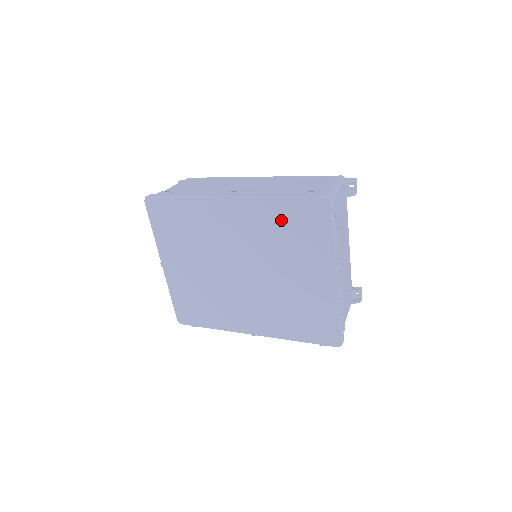
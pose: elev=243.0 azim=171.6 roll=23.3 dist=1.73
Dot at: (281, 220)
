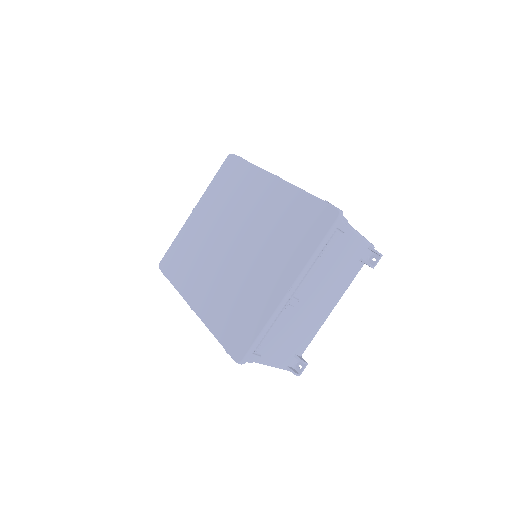
Dot at: (294, 212)
